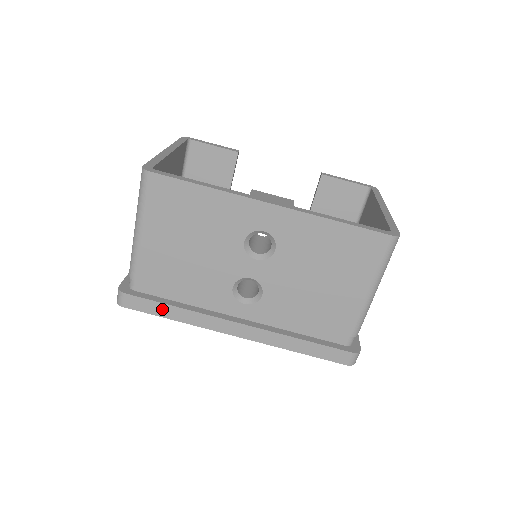
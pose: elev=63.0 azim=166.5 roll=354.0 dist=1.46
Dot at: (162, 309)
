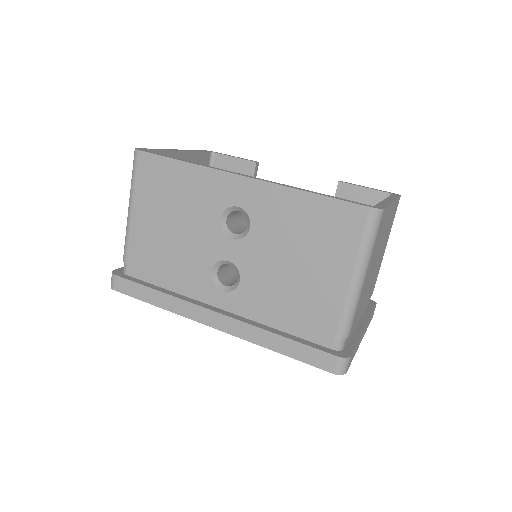
Dot at: (146, 293)
